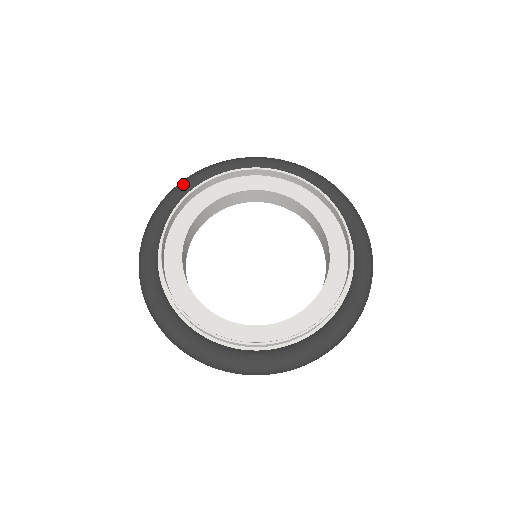
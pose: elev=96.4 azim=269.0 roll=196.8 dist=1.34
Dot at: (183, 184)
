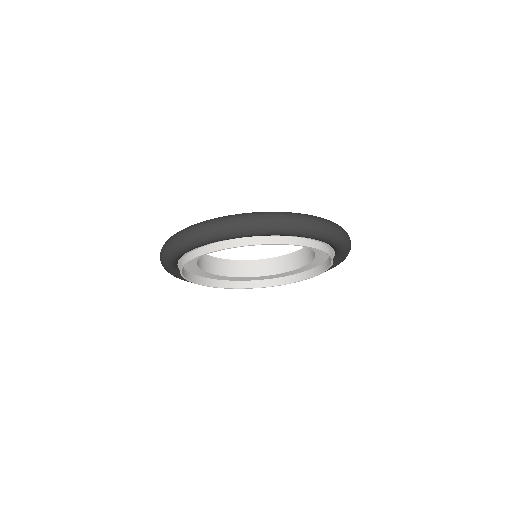
Dot at: (176, 255)
